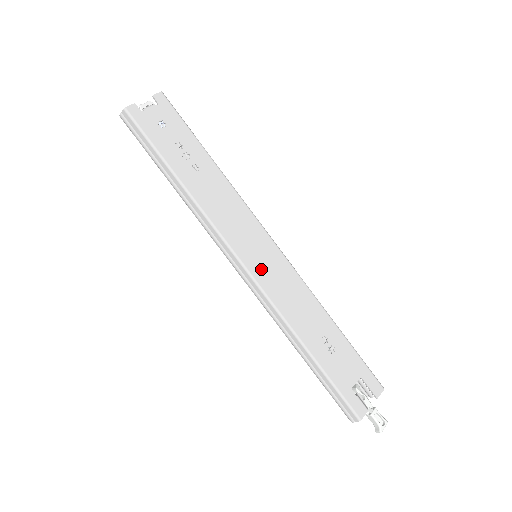
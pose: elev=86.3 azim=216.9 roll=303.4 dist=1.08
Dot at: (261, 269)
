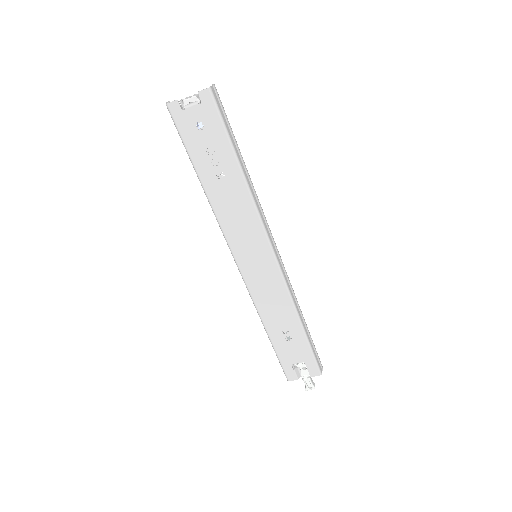
Dot at: (251, 271)
